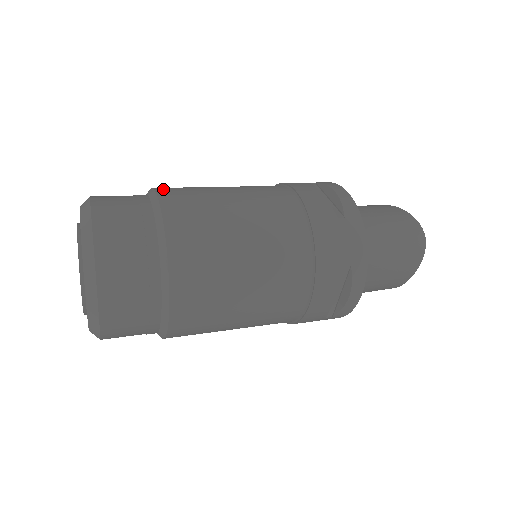
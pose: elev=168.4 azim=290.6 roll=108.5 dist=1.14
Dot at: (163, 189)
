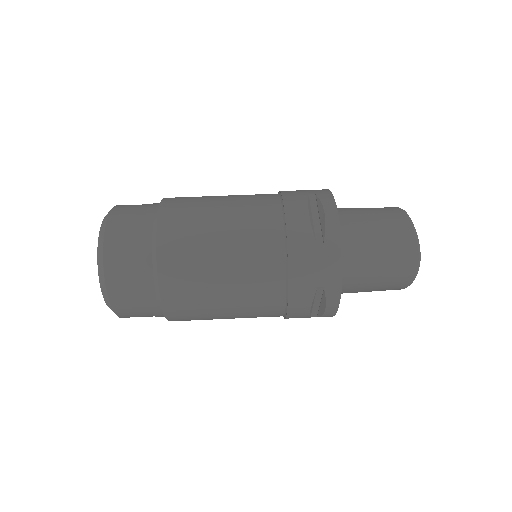
Dot at: (167, 207)
